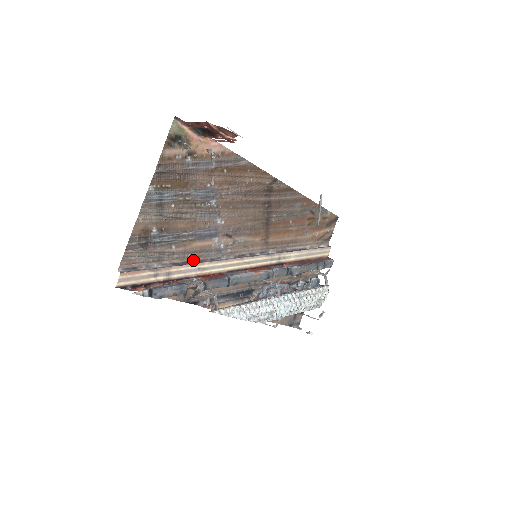
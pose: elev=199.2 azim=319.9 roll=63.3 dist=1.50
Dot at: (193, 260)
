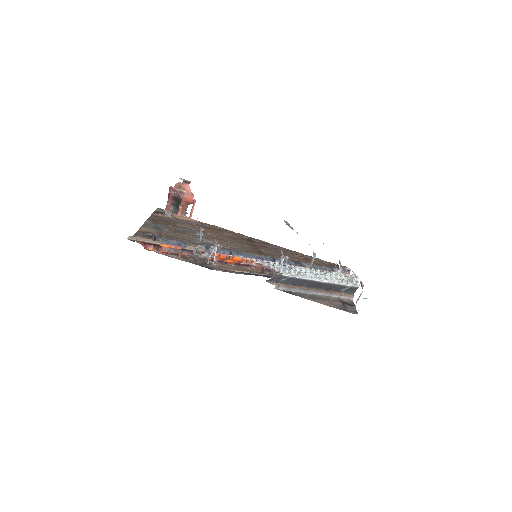
Dot at: occluded
